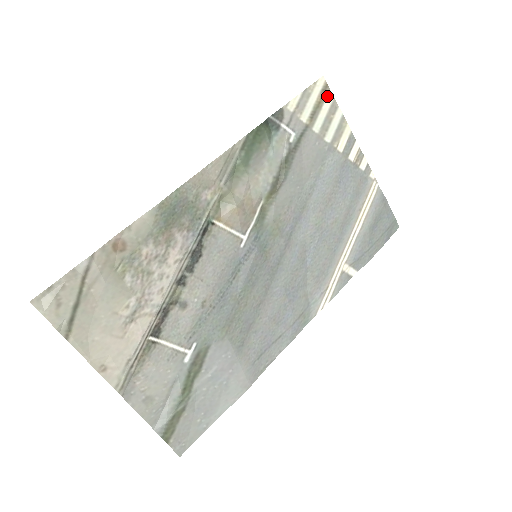
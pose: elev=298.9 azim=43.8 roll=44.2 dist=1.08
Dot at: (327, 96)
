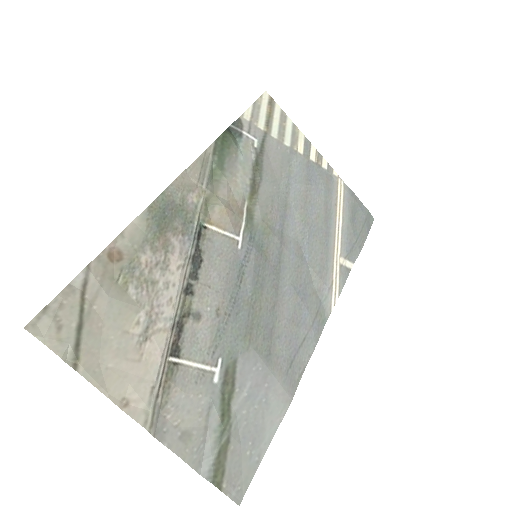
Dot at: (274, 107)
